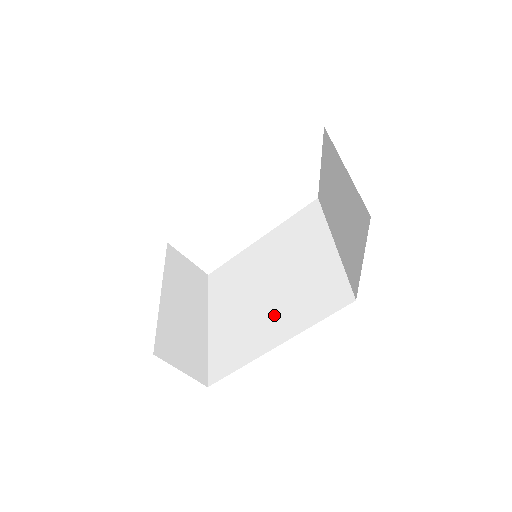
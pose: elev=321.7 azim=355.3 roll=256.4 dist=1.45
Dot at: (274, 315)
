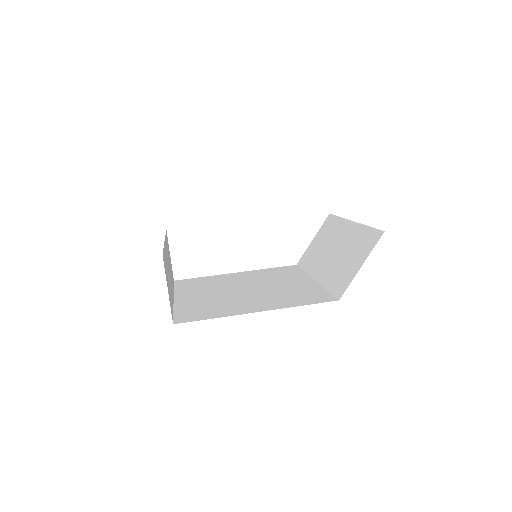
Dot at: (255, 300)
